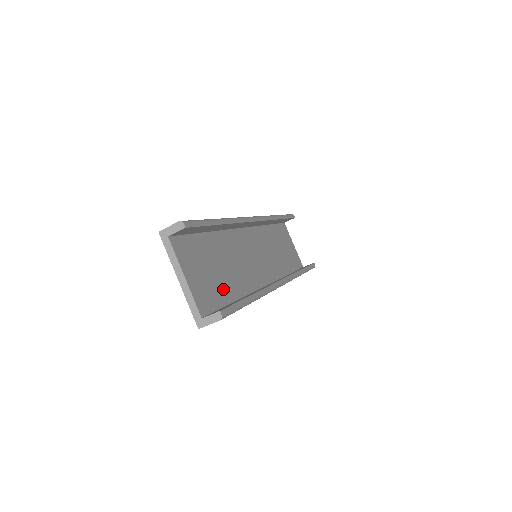
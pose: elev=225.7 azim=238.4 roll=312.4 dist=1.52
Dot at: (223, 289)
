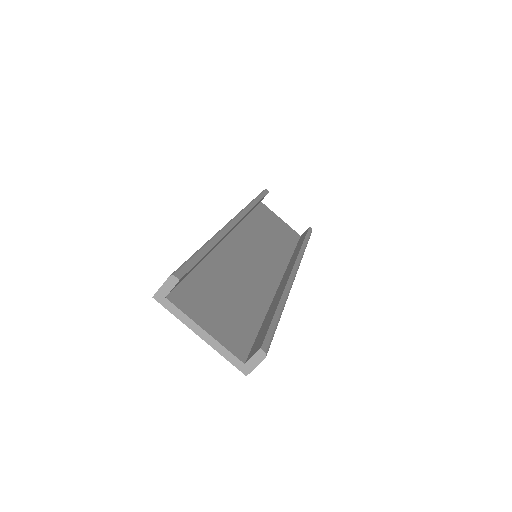
Dot at: (246, 315)
